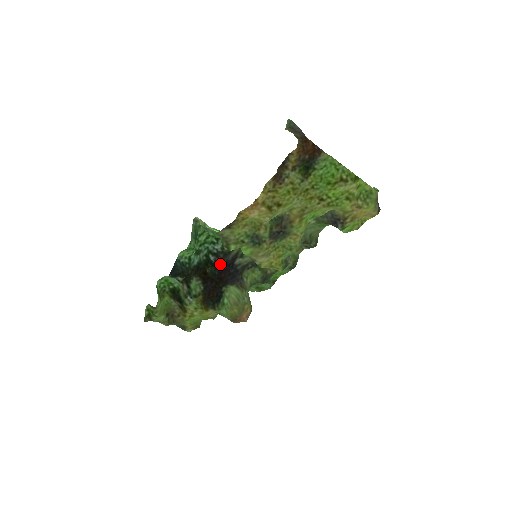
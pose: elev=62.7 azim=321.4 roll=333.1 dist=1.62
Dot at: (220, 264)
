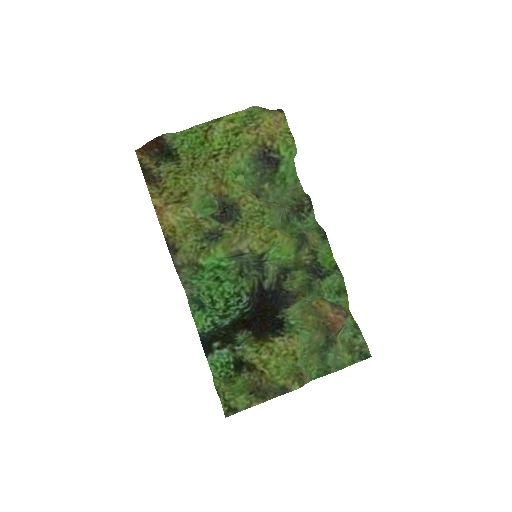
Dot at: (254, 304)
